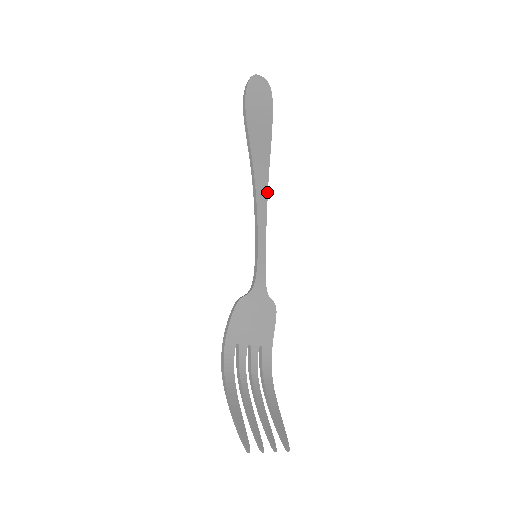
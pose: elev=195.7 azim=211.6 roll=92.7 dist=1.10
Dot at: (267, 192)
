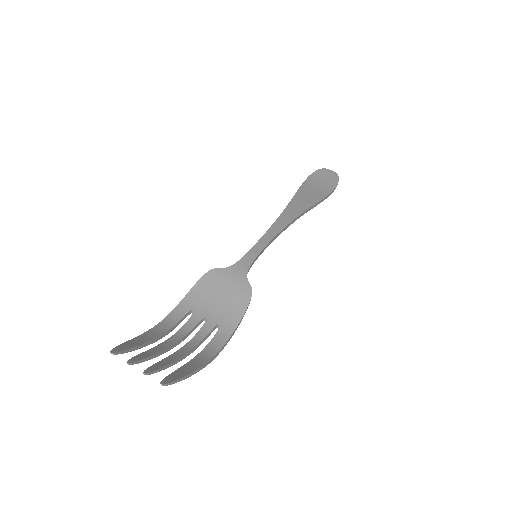
Dot at: (293, 219)
